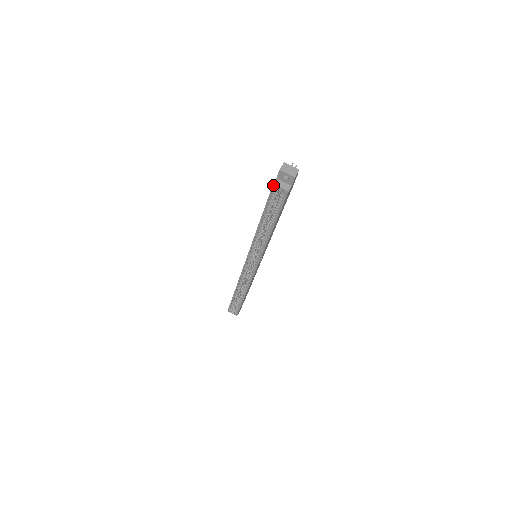
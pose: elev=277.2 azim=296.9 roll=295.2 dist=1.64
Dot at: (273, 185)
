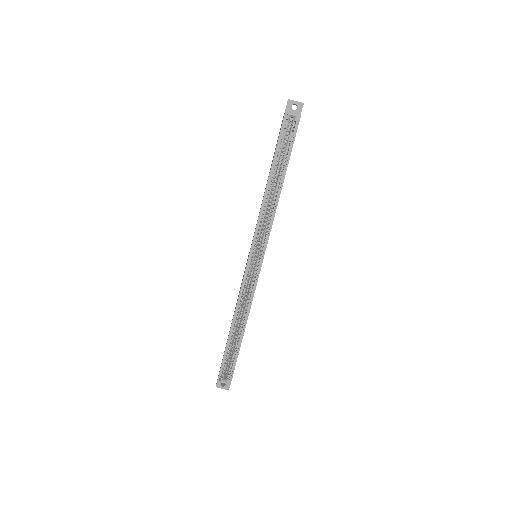
Dot at: (285, 113)
